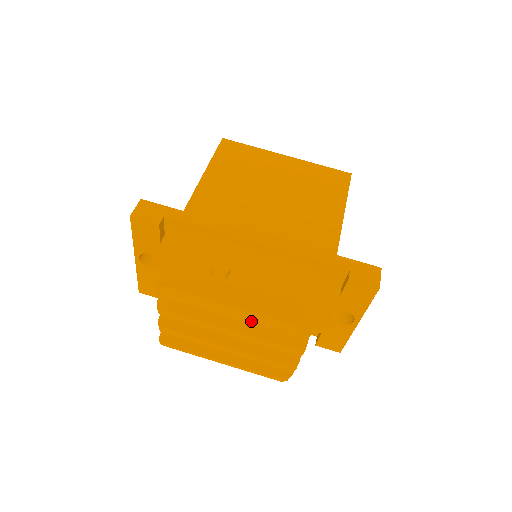
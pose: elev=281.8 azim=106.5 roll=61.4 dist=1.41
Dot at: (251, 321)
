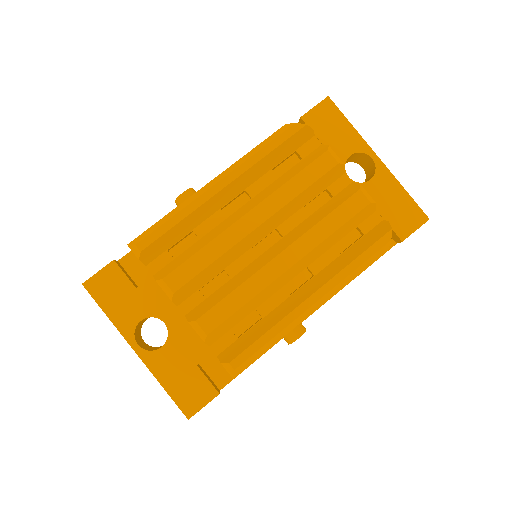
Dot at: (244, 167)
